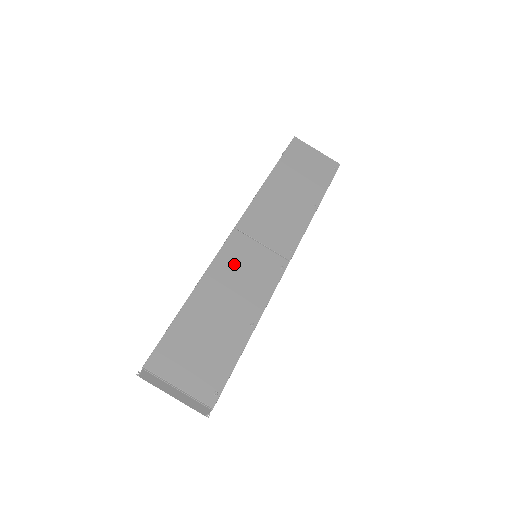
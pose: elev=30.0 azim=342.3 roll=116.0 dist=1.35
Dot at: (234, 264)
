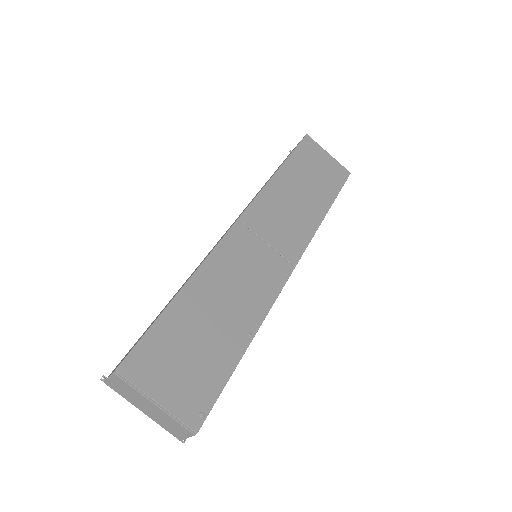
Dot at: (234, 260)
